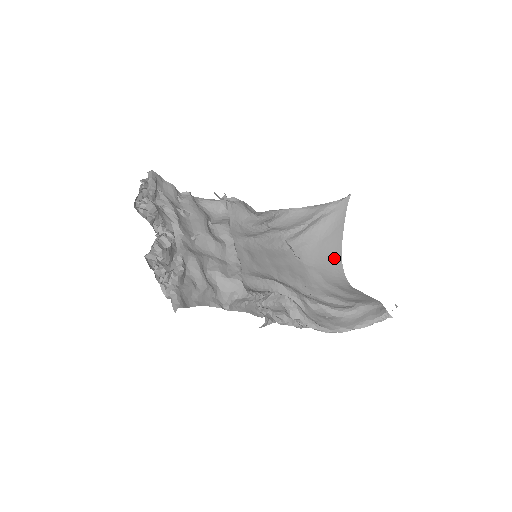
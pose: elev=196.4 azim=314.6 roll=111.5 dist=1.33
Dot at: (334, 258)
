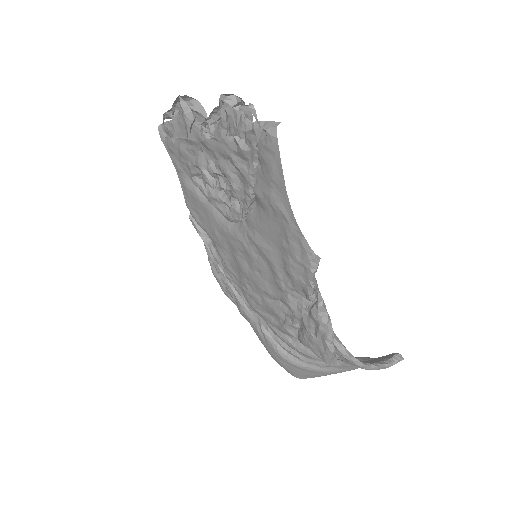
Dot at: occluded
